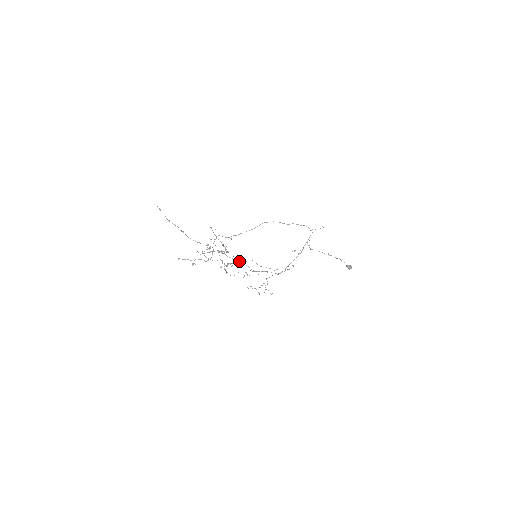
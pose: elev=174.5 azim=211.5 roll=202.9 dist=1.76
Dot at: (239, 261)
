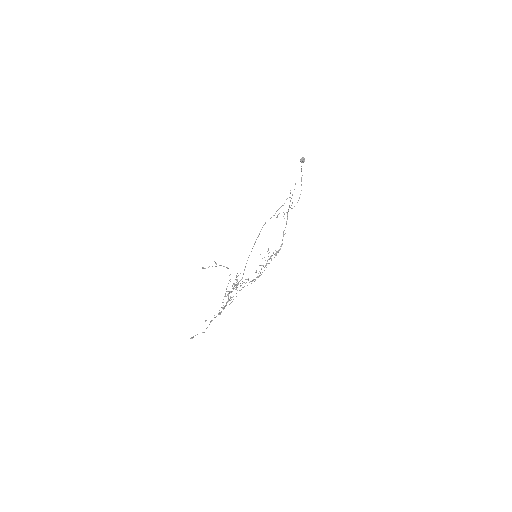
Dot at: (253, 280)
